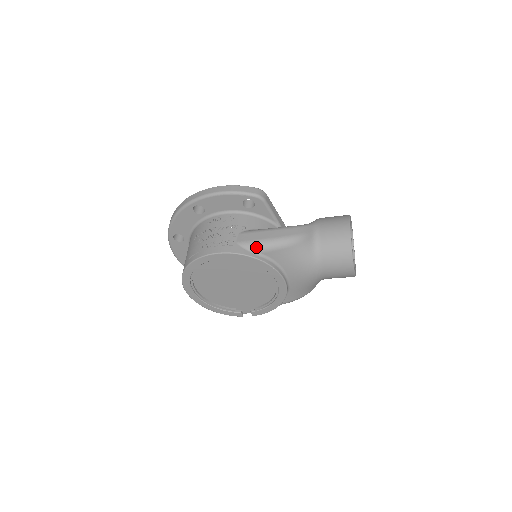
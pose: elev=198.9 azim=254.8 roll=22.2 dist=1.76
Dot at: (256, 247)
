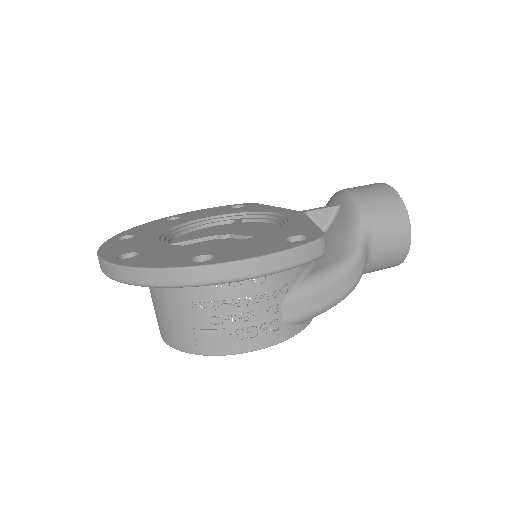
Dot at: occluded
